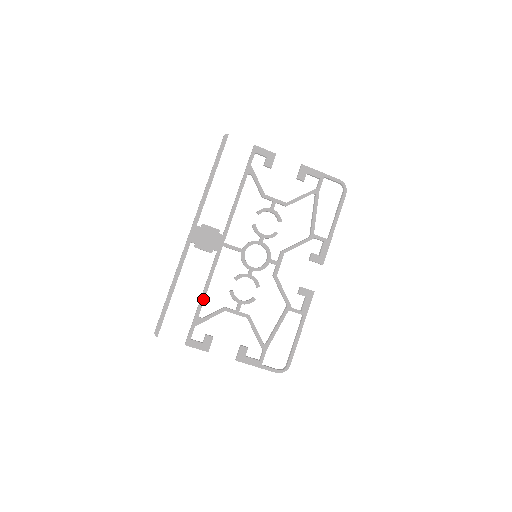
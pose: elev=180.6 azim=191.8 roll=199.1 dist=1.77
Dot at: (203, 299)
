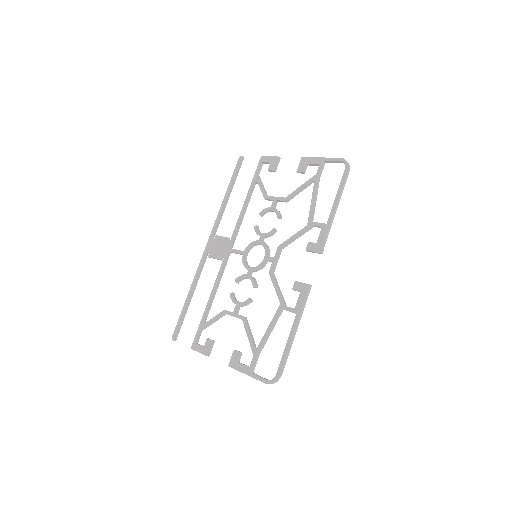
Dot at: (209, 303)
